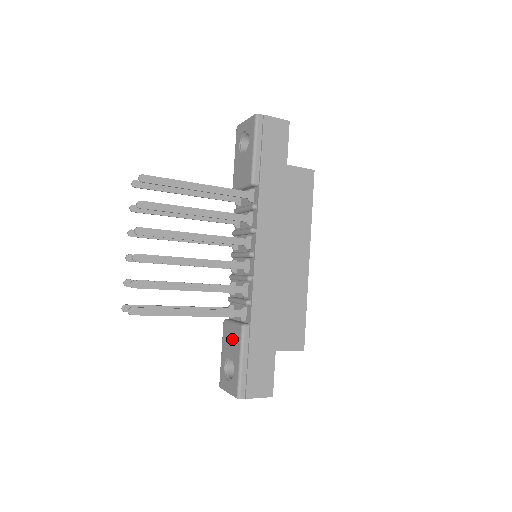
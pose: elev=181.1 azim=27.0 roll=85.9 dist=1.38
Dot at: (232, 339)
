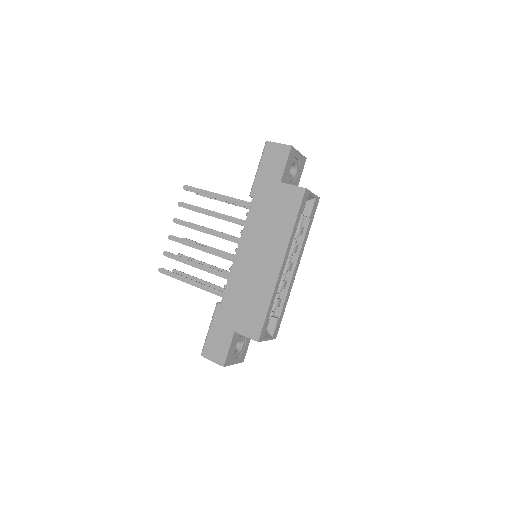
Dot at: occluded
